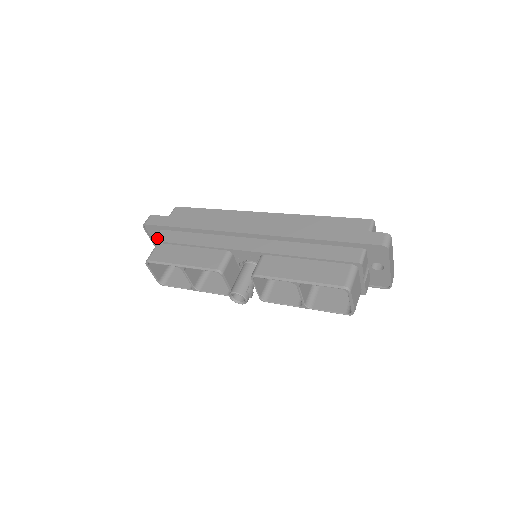
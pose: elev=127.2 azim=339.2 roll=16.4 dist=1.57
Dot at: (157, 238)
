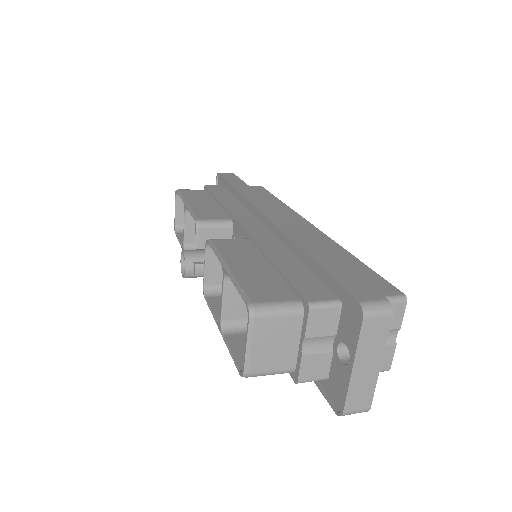
Dot at: (210, 185)
